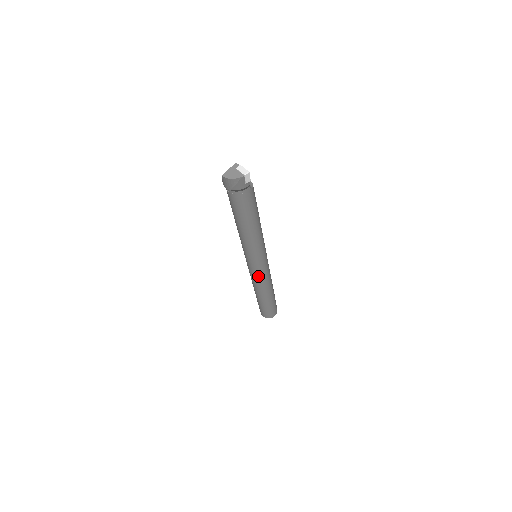
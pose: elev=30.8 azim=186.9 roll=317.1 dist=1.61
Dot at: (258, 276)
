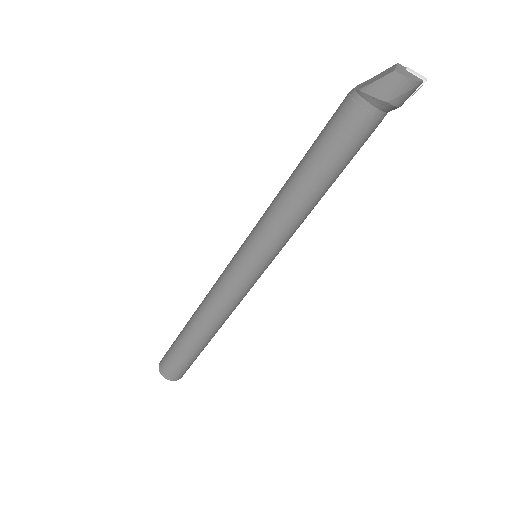
Dot at: (243, 292)
